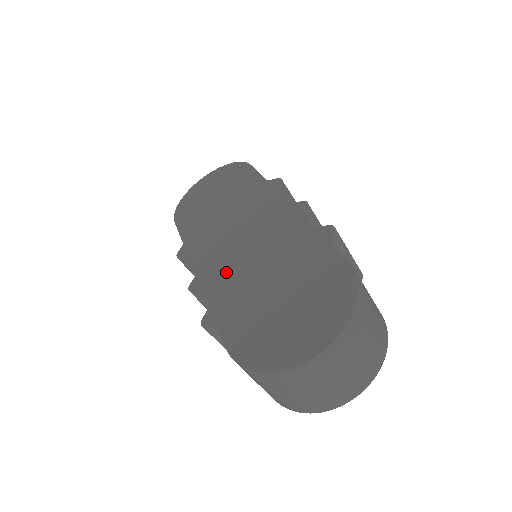
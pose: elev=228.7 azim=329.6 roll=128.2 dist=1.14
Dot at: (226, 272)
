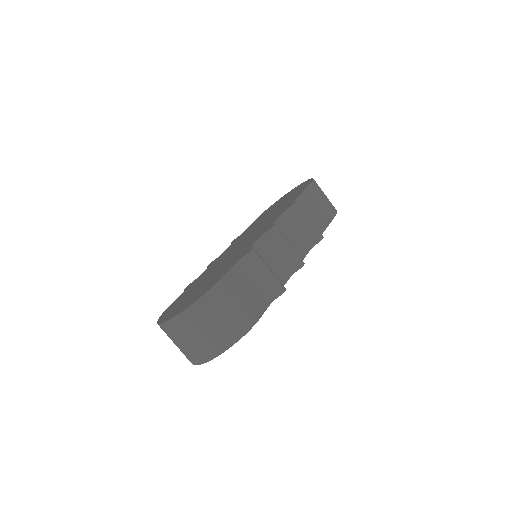
Dot at: (219, 260)
